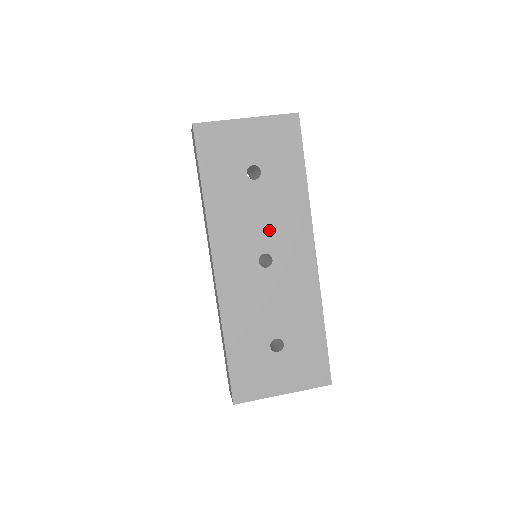
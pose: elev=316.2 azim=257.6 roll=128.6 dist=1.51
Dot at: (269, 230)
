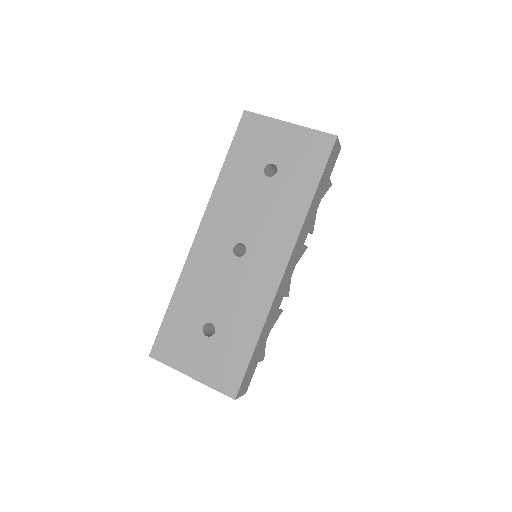
Dot at: (257, 225)
